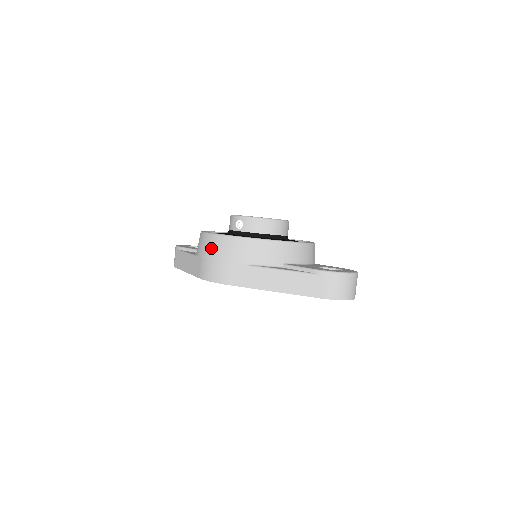
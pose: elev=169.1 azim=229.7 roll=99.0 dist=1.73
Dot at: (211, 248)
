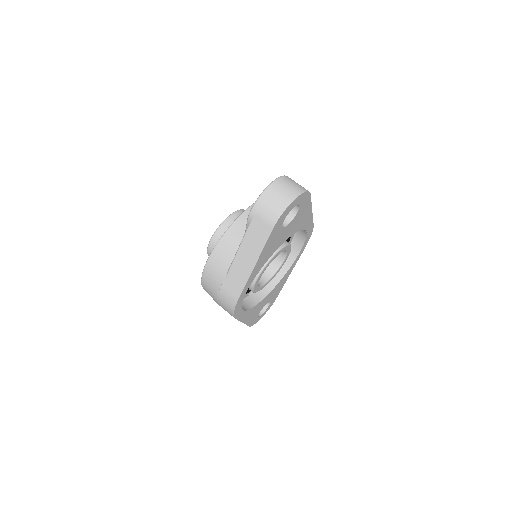
Dot at: (210, 294)
